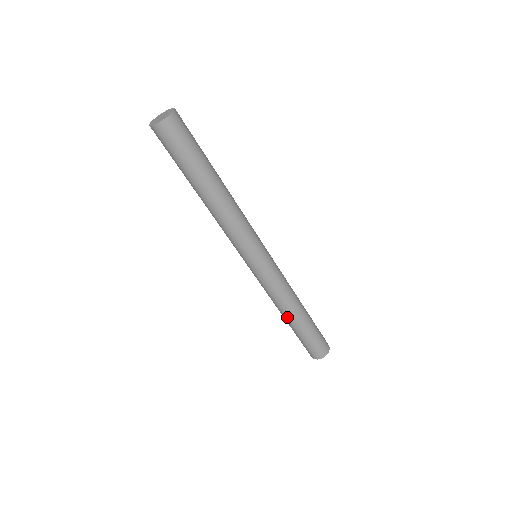
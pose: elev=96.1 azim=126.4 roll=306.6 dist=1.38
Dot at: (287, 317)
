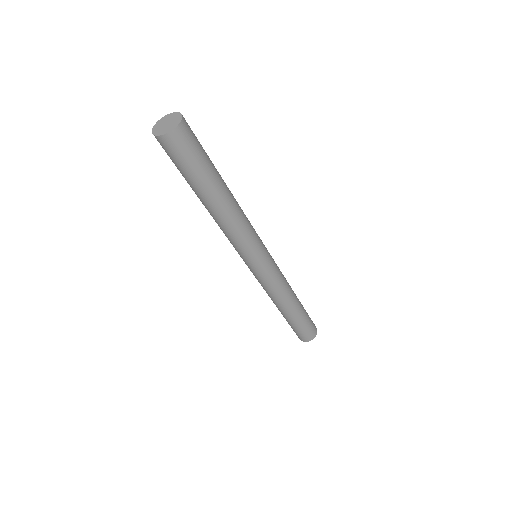
Dot at: (289, 308)
